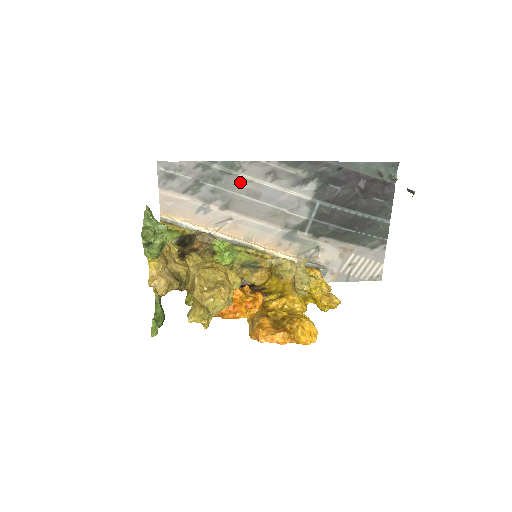
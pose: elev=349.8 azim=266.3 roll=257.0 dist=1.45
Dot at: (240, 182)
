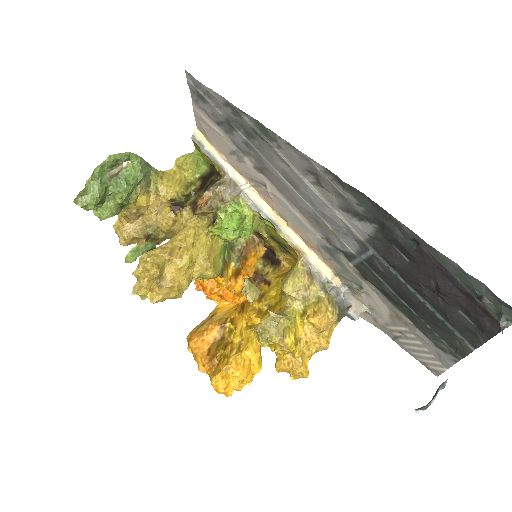
Dot at: (276, 156)
